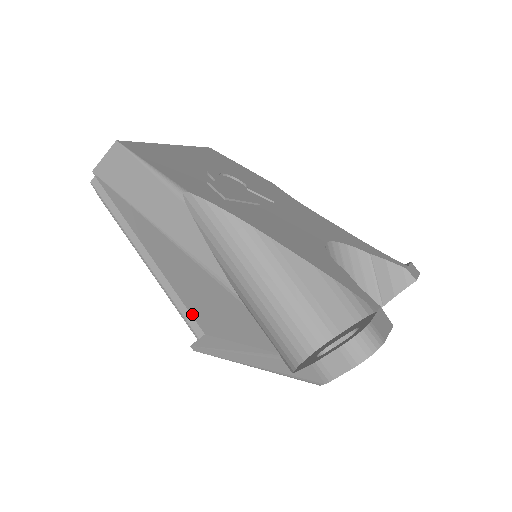
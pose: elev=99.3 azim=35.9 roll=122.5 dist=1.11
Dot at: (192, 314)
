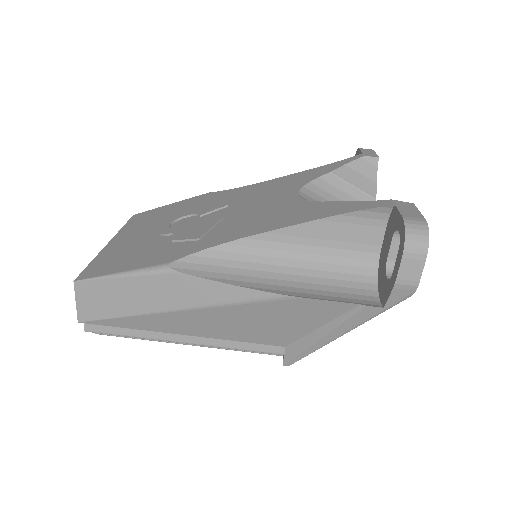
Dot at: (262, 343)
